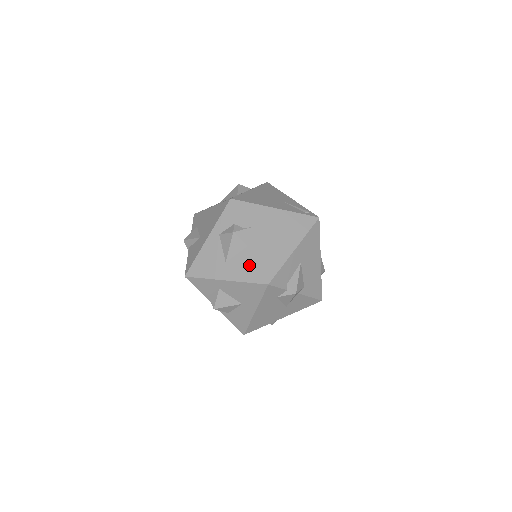
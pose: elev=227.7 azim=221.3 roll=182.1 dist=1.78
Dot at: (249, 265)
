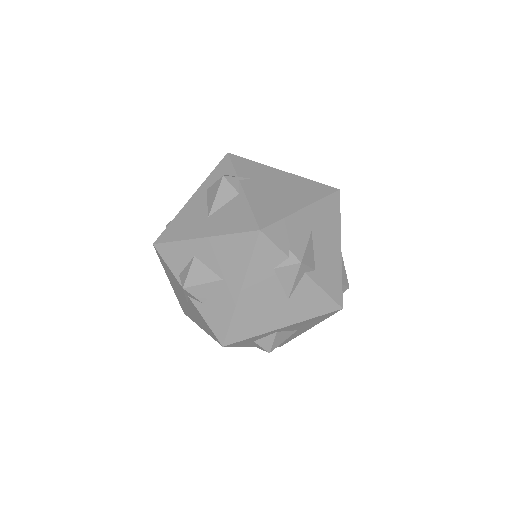
Dot at: (238, 213)
